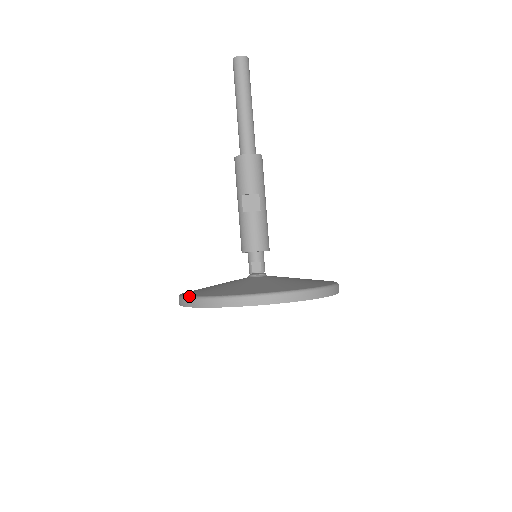
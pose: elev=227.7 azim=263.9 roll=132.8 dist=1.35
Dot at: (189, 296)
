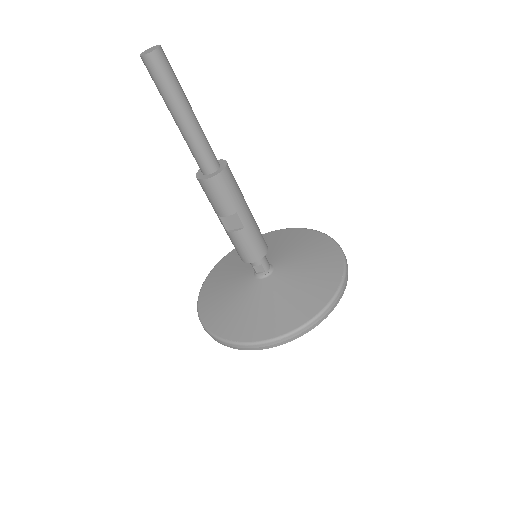
Dot at: (203, 324)
